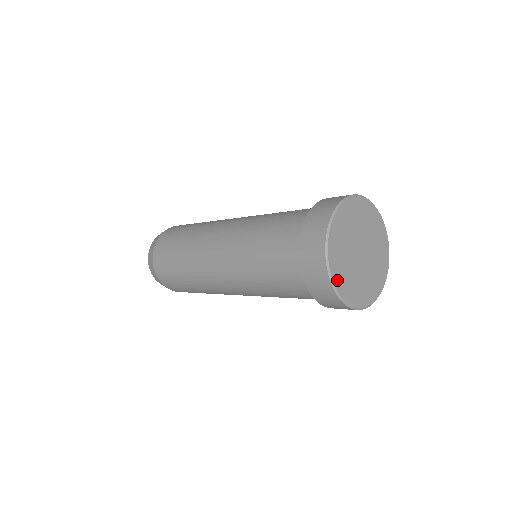
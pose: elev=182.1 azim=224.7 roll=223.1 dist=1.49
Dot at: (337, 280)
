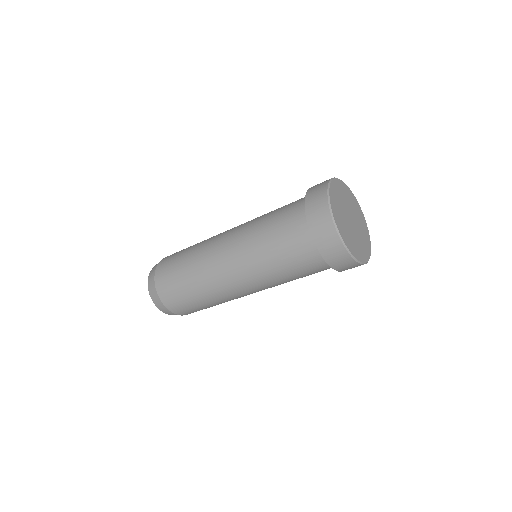
Dot at: (332, 198)
